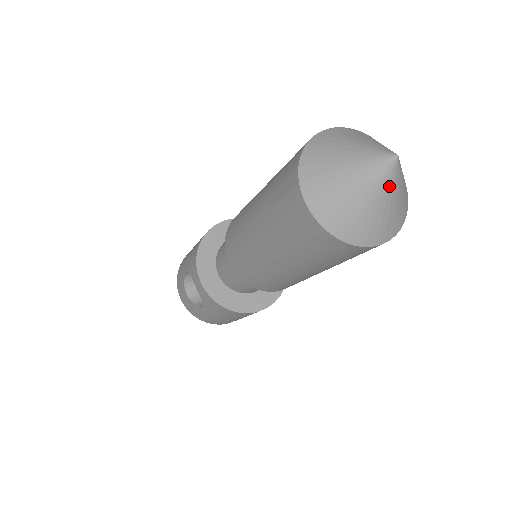
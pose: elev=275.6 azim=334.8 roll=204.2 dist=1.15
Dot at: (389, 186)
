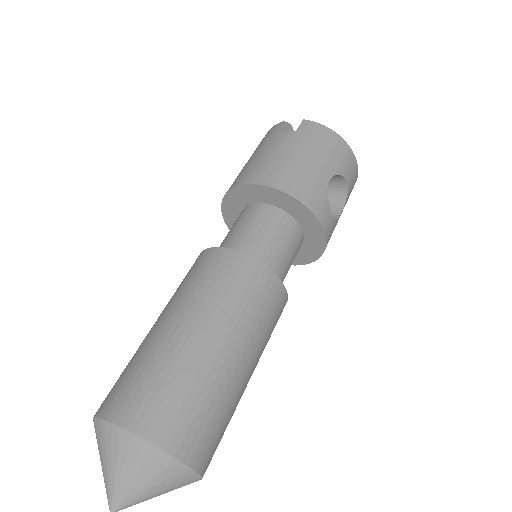
Dot at: occluded
